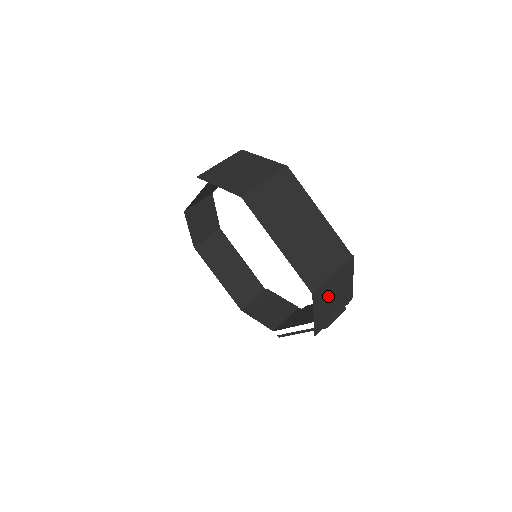
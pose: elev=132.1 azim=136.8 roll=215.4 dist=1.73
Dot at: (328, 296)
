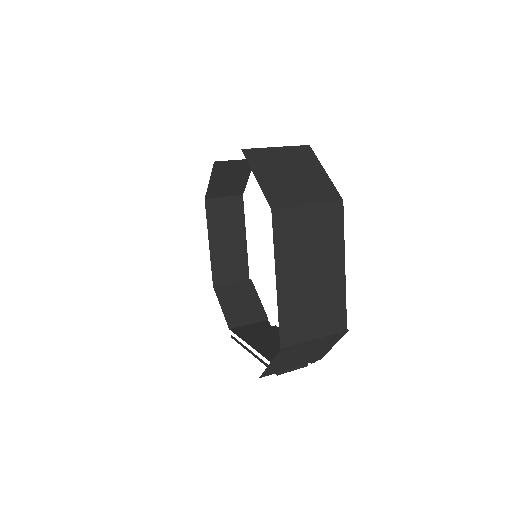
Dot at: (296, 353)
